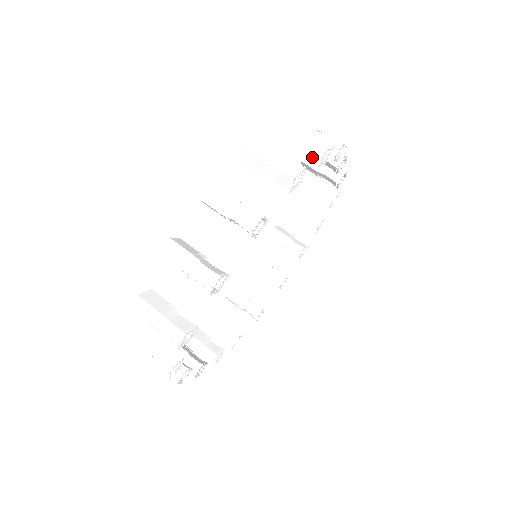
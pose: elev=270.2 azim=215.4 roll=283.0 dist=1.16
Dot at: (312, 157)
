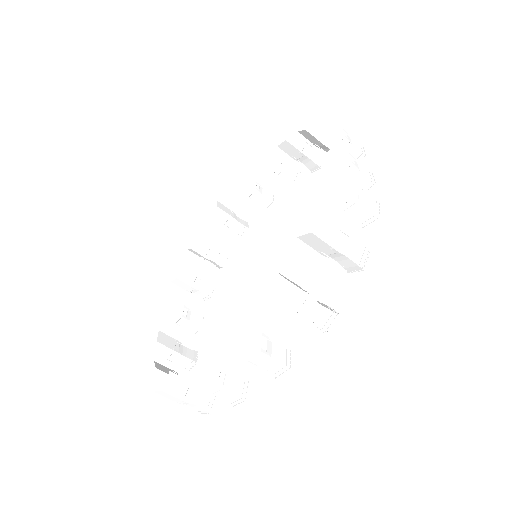
Dot at: (344, 265)
